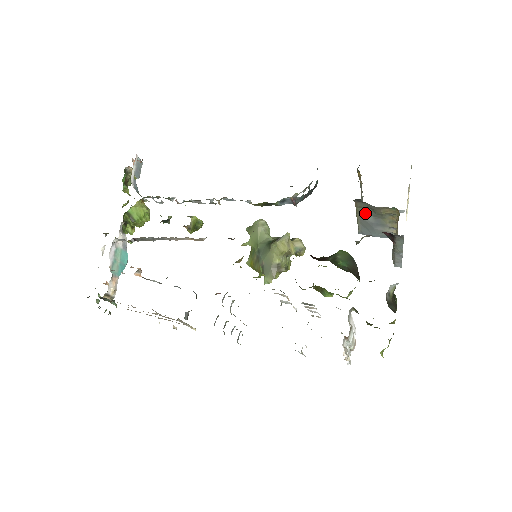
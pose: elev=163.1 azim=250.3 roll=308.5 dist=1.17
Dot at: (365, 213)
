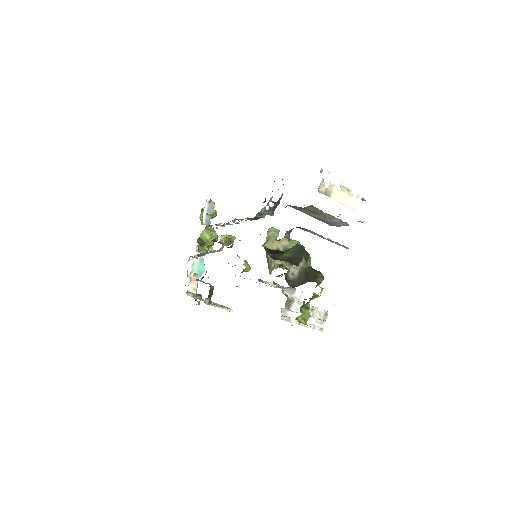
Dot at: (307, 212)
